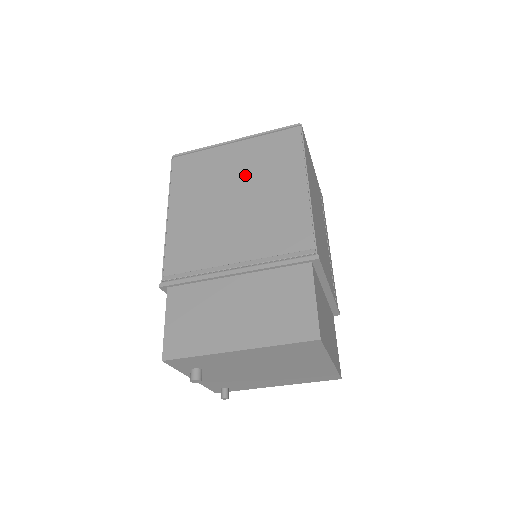
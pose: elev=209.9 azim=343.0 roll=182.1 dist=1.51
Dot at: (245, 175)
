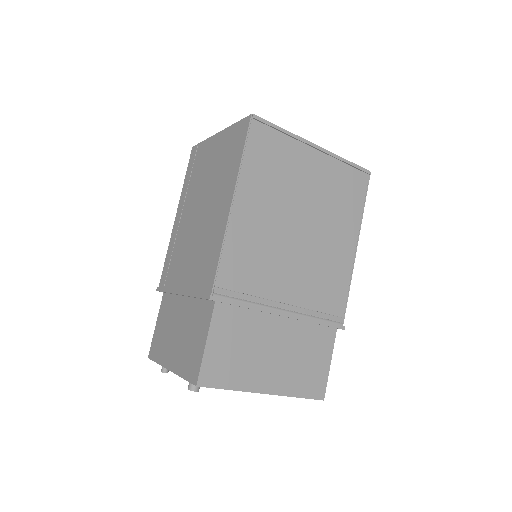
Dot at: (315, 201)
